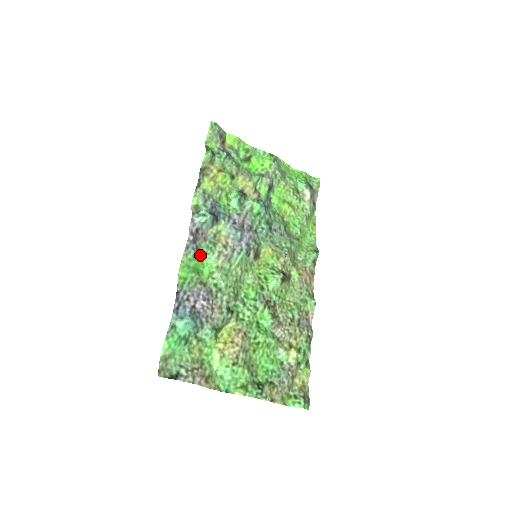
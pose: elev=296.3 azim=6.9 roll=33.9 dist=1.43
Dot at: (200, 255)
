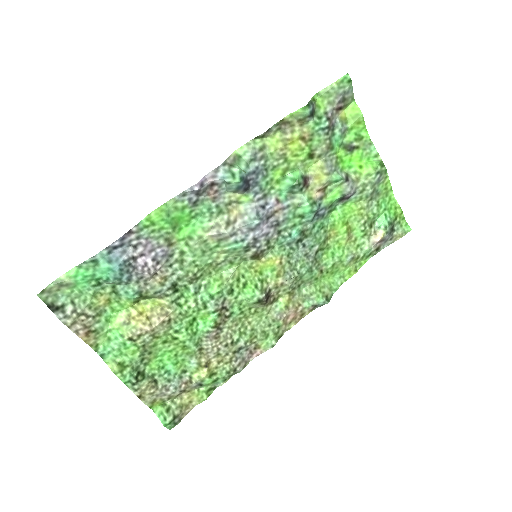
Dot at: (193, 211)
